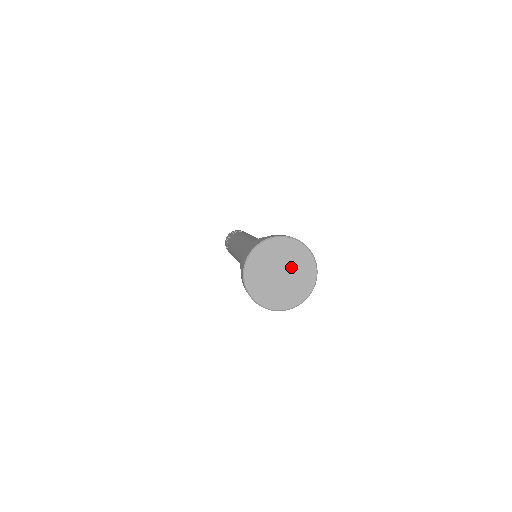
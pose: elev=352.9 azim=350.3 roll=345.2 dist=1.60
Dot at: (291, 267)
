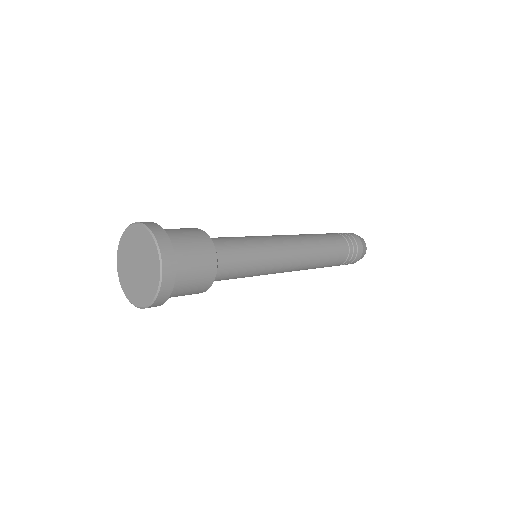
Dot at: (138, 252)
